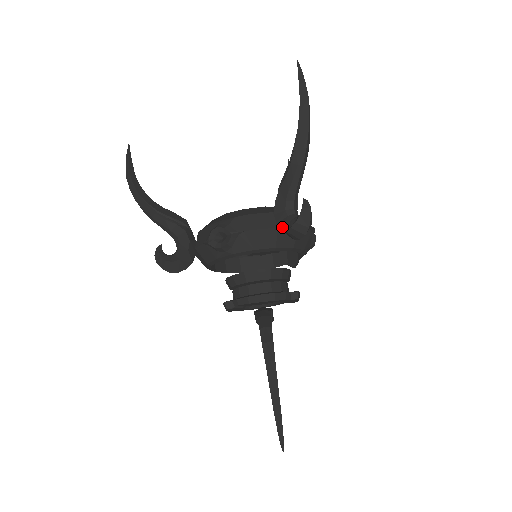
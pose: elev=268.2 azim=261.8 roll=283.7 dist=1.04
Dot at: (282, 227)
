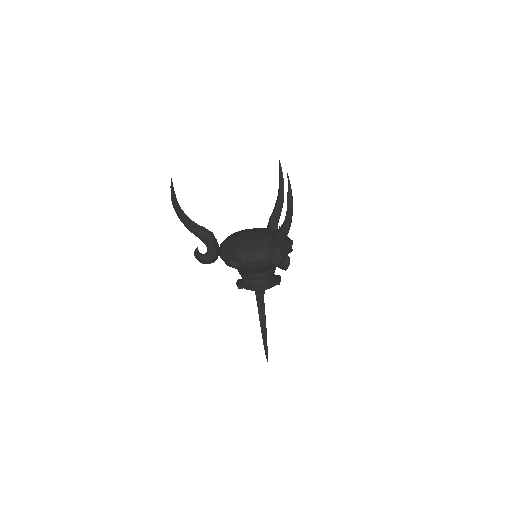
Dot at: (273, 263)
